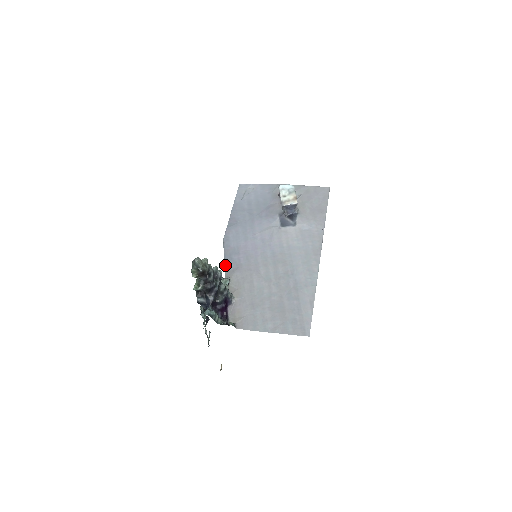
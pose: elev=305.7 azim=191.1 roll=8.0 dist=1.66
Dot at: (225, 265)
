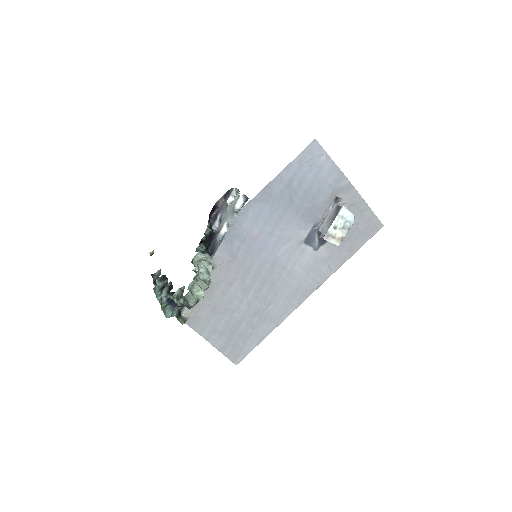
Dot at: (221, 244)
